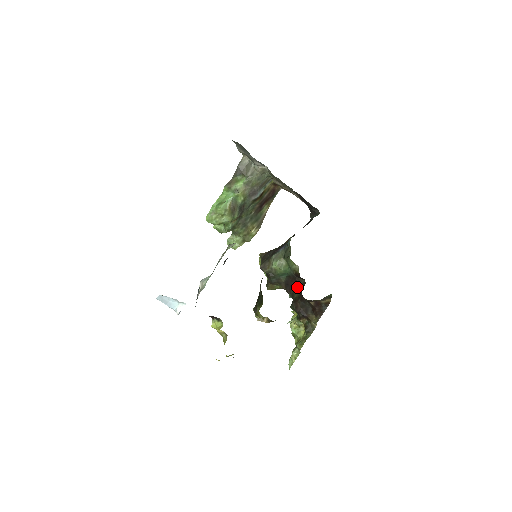
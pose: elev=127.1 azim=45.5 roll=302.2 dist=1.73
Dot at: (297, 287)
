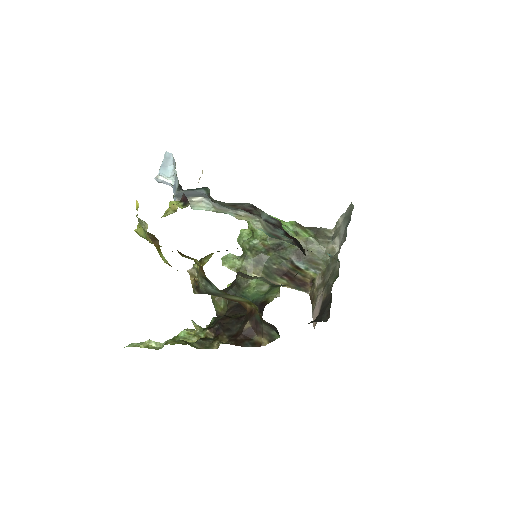
Dot at: (245, 314)
